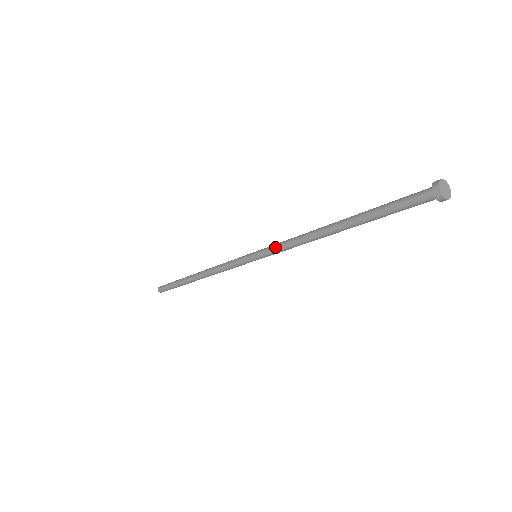
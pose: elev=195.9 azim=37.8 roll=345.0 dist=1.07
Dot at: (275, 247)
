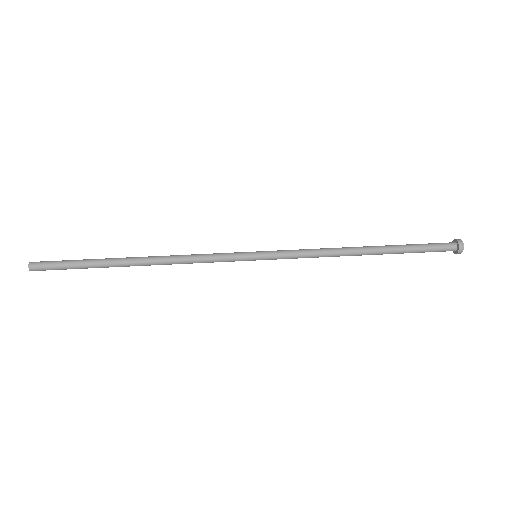
Dot at: occluded
